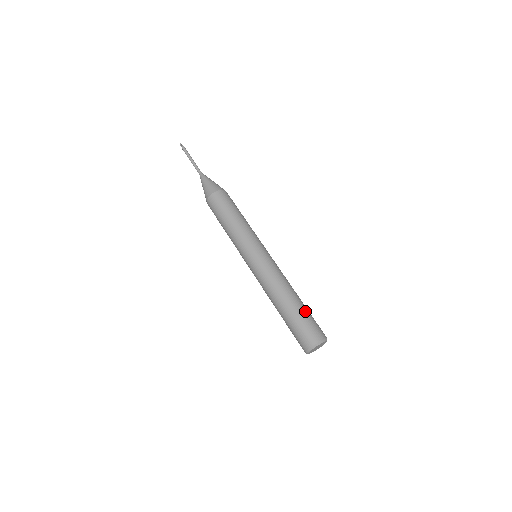
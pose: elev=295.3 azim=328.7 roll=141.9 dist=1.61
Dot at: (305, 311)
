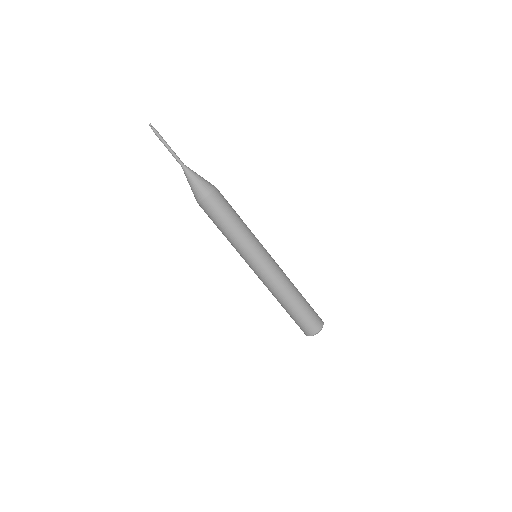
Dot at: (306, 307)
